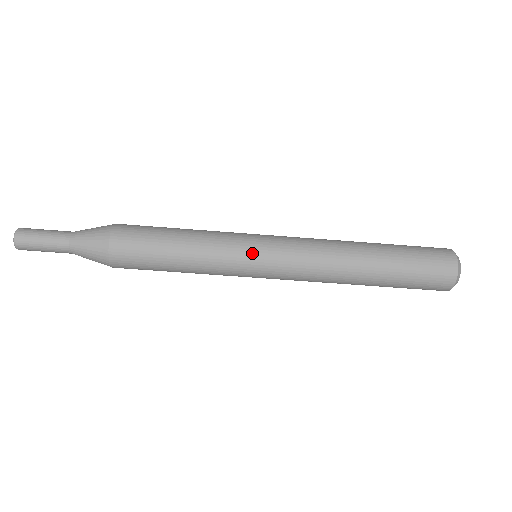
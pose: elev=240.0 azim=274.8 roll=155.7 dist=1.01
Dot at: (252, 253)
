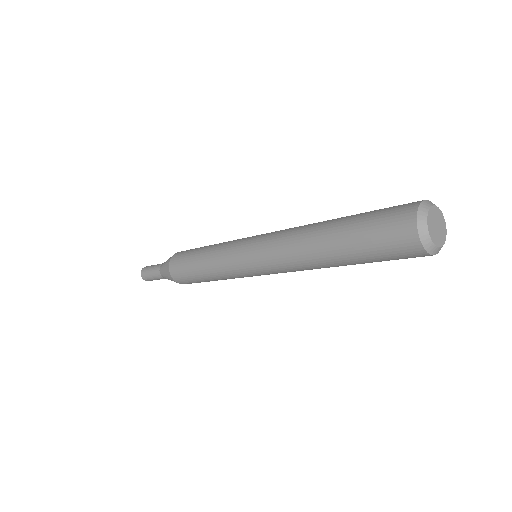
Dot at: (239, 262)
